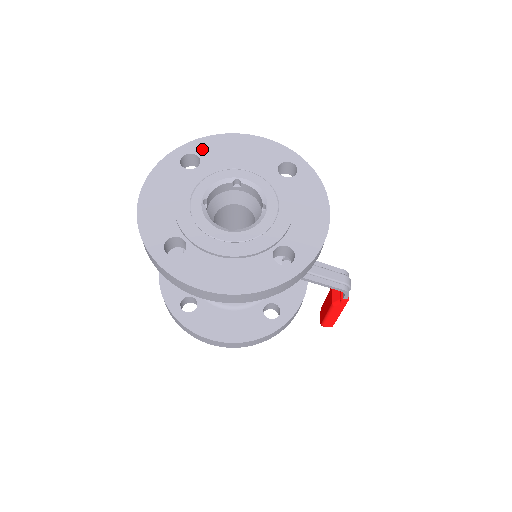
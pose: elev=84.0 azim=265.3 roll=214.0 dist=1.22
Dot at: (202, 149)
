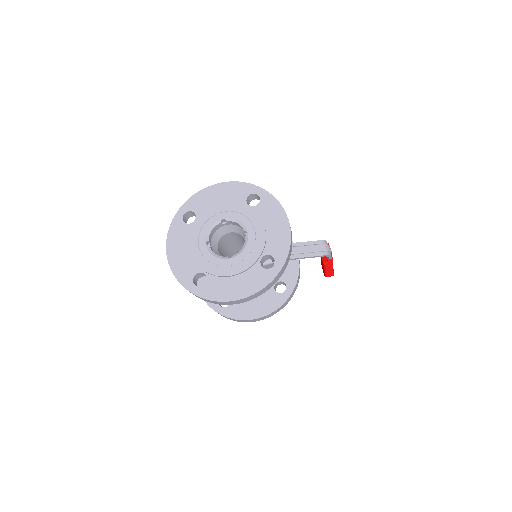
Dot at: (194, 205)
